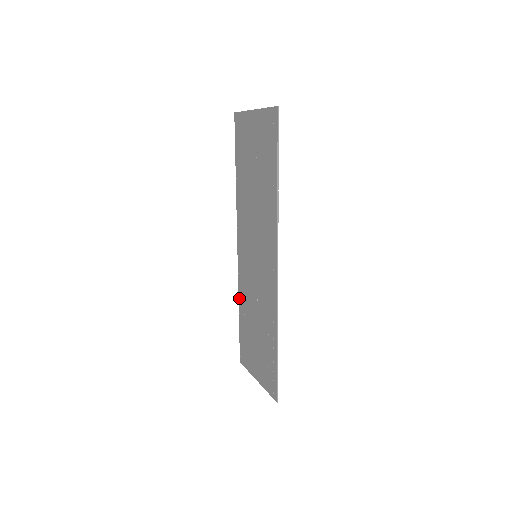
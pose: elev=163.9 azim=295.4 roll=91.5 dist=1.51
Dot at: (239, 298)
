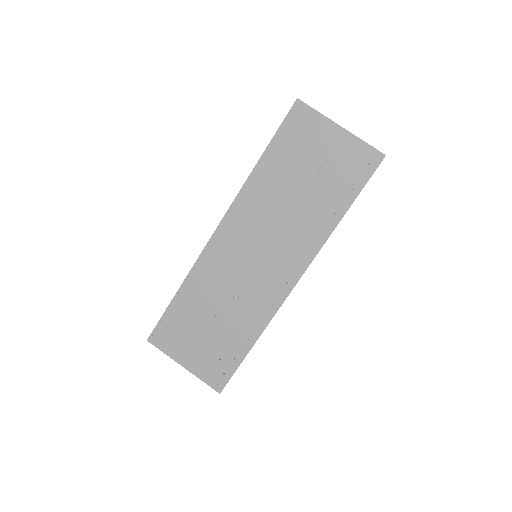
Dot at: (187, 279)
